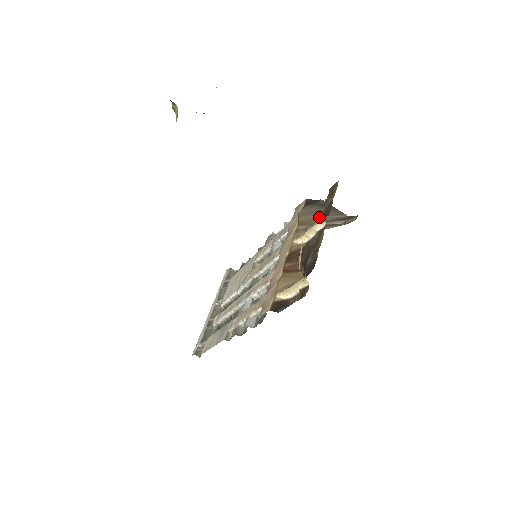
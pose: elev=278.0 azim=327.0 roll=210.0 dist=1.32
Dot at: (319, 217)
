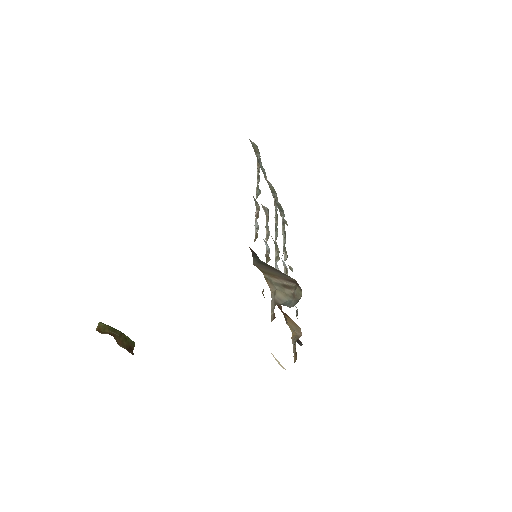
Dot at: (272, 273)
